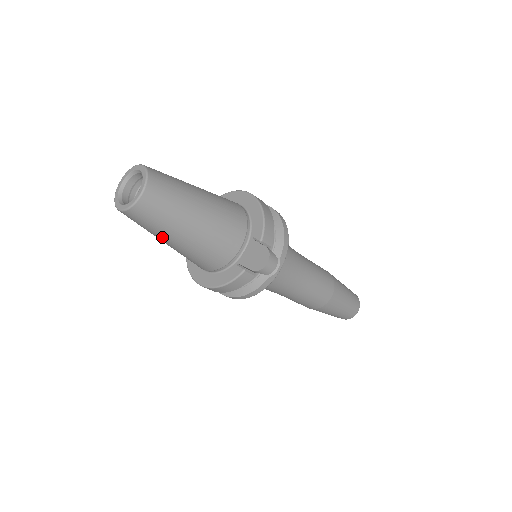
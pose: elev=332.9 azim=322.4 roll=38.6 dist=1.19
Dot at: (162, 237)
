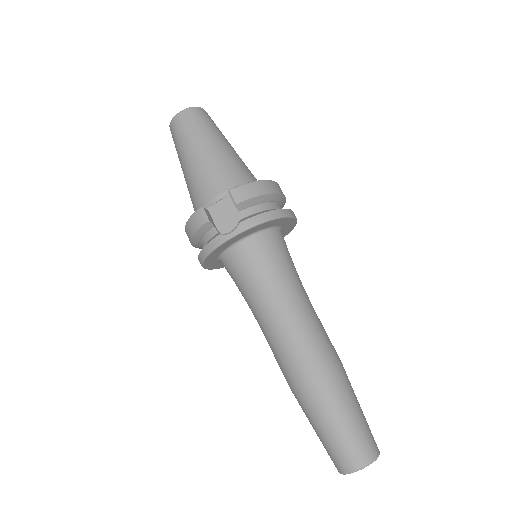
Dot at: (180, 161)
